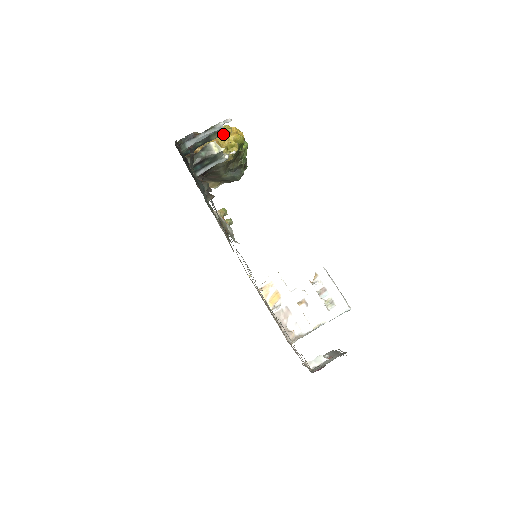
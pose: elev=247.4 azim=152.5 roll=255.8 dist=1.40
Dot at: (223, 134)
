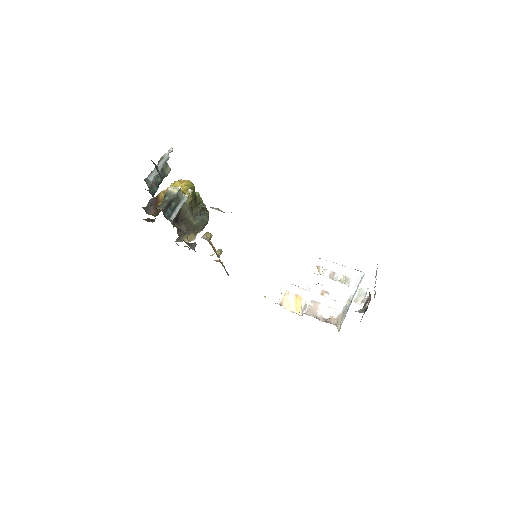
Dot at: occluded
